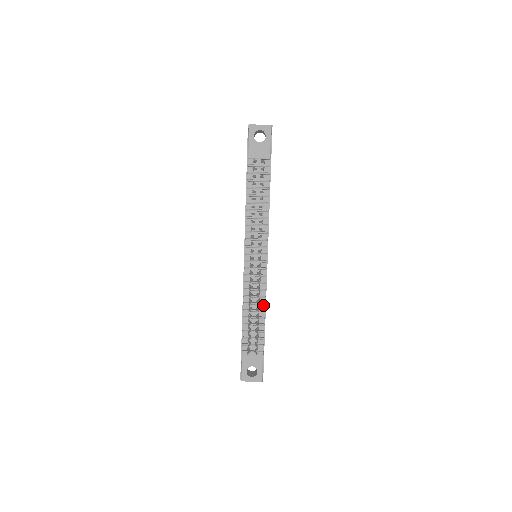
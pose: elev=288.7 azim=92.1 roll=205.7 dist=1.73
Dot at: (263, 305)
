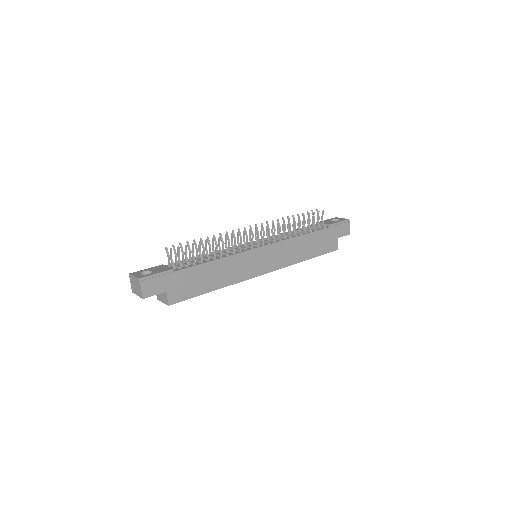
Dot at: (220, 258)
